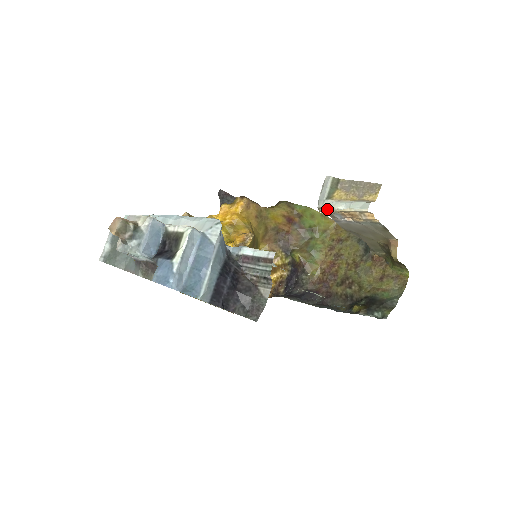
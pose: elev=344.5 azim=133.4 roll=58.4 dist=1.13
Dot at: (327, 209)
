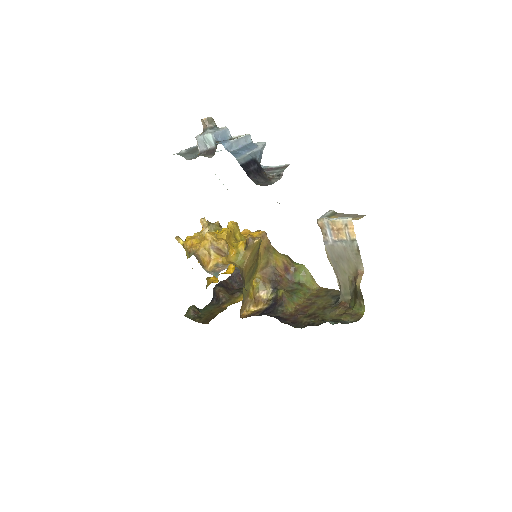
Dot at: (324, 218)
